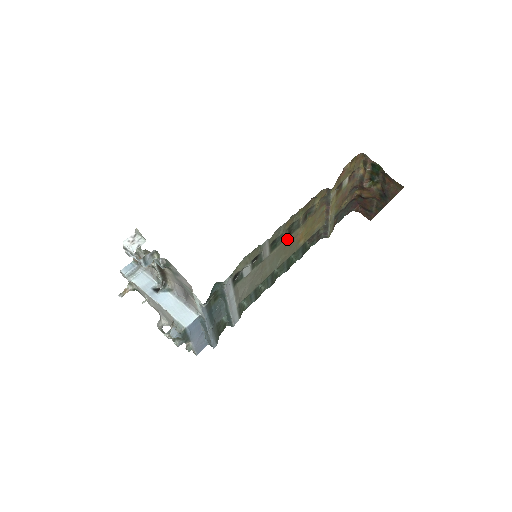
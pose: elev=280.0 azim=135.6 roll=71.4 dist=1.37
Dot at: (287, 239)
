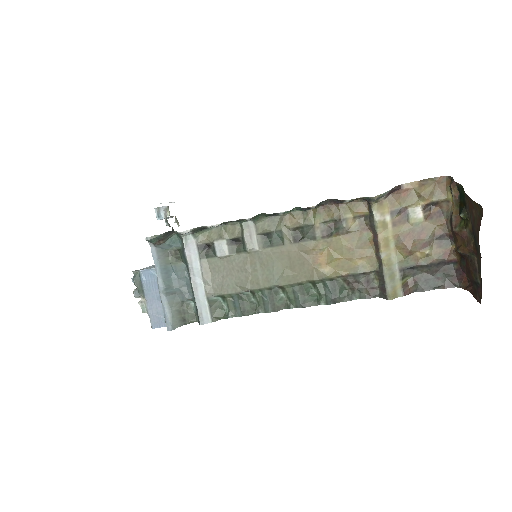
Dot at: (293, 246)
